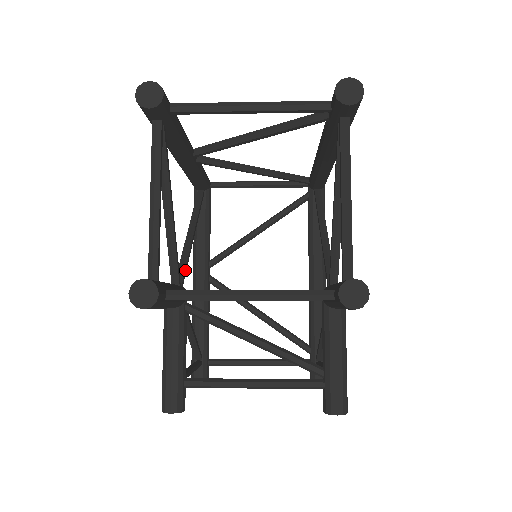
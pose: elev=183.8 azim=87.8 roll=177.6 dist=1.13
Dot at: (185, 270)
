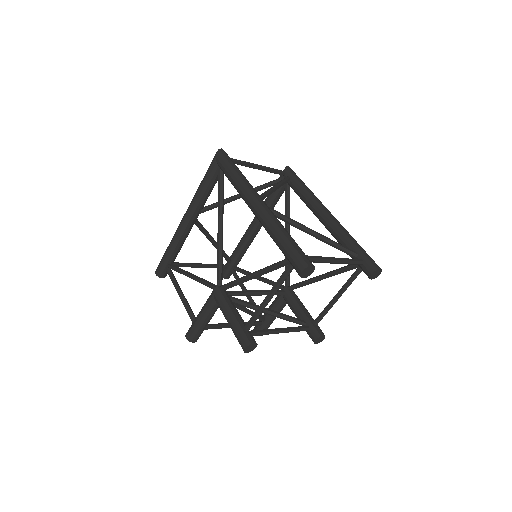
Dot at: (222, 270)
